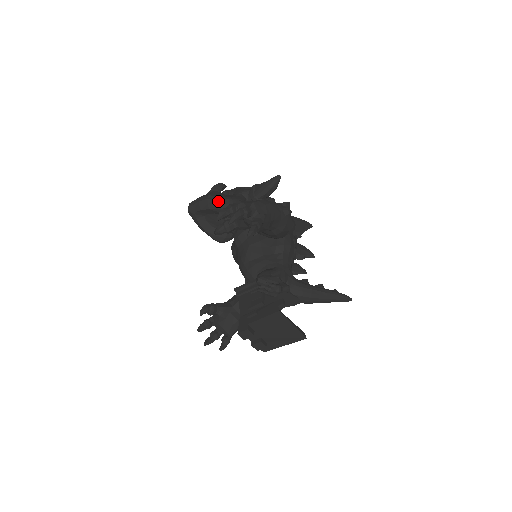
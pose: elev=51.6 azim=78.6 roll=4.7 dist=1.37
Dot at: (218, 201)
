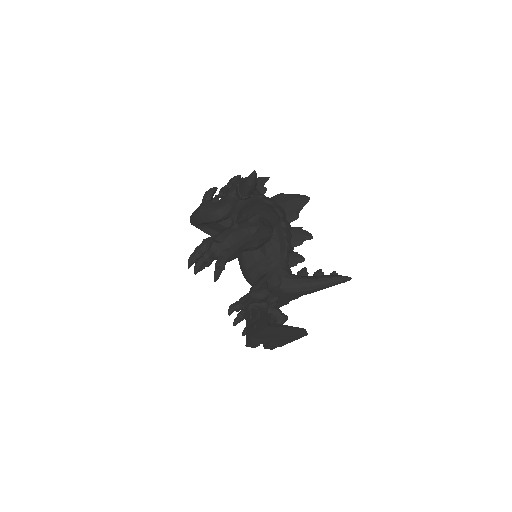
Dot at: (208, 214)
